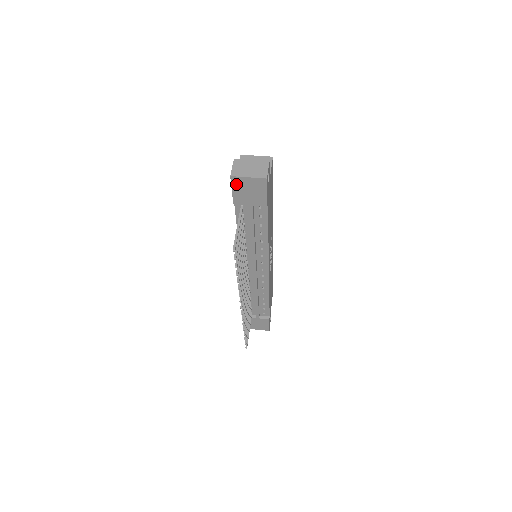
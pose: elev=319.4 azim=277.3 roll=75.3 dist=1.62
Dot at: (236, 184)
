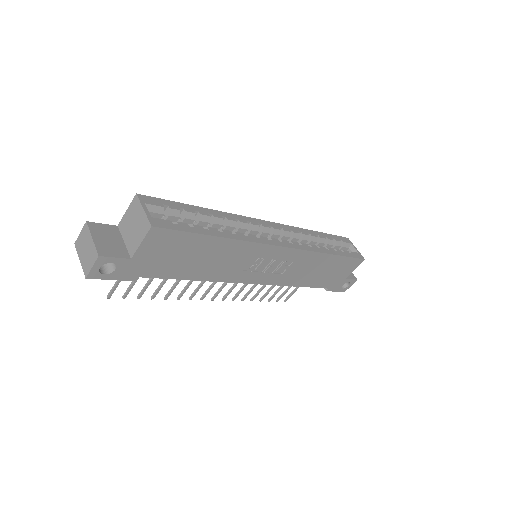
Dot at: occluded
